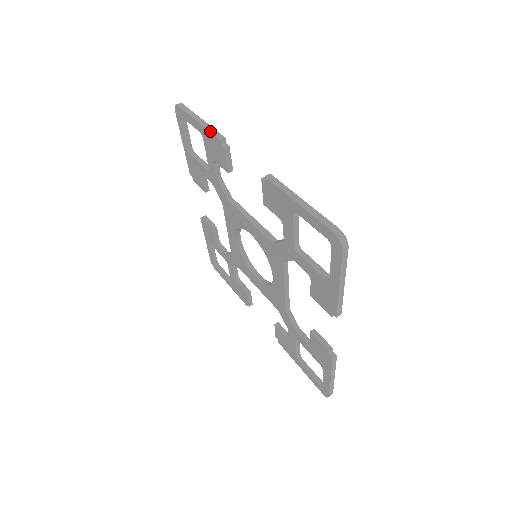
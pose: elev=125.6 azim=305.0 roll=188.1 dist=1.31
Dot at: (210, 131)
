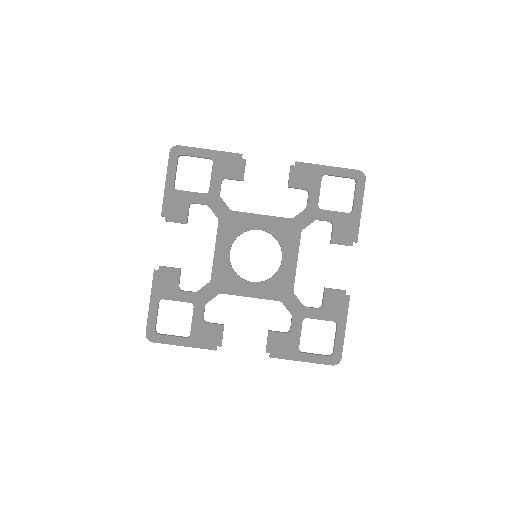
Dot at: (228, 152)
